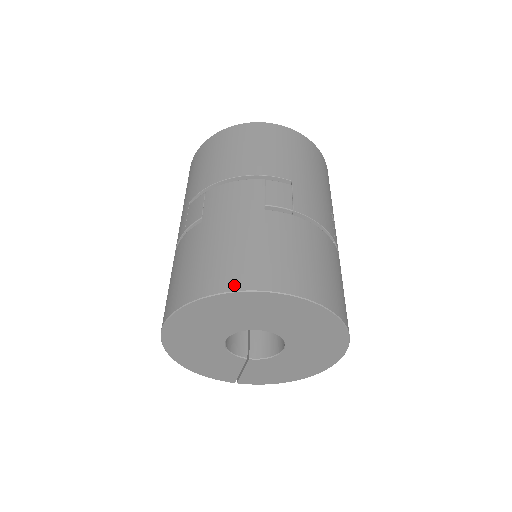
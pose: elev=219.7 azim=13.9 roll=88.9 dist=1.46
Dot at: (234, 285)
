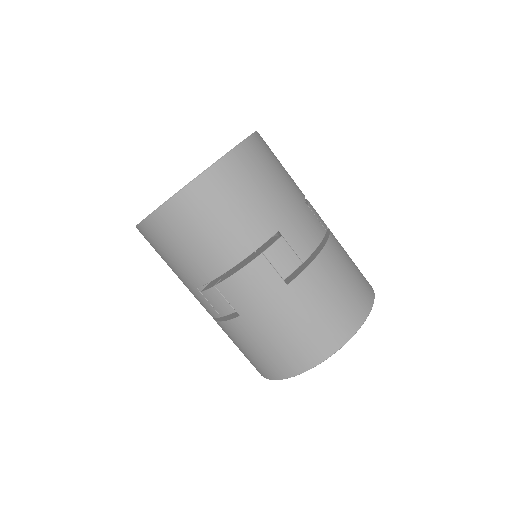
Dot at: (317, 360)
